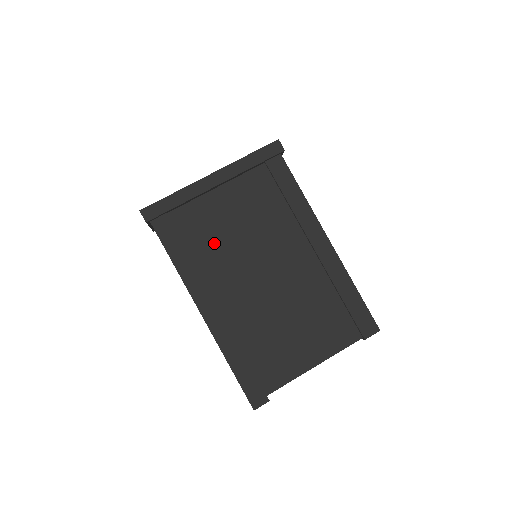
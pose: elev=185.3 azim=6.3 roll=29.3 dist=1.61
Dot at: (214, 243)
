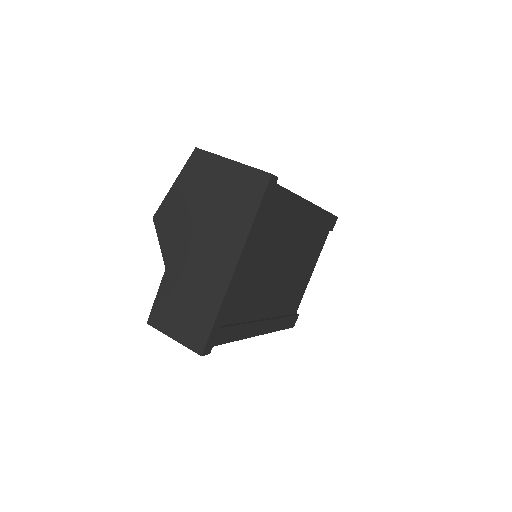
Dot at: (249, 297)
